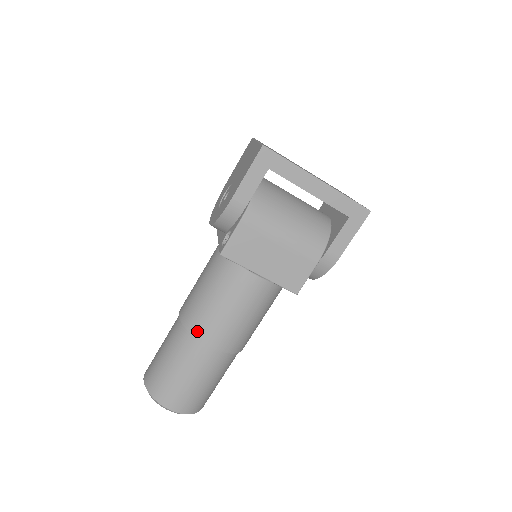
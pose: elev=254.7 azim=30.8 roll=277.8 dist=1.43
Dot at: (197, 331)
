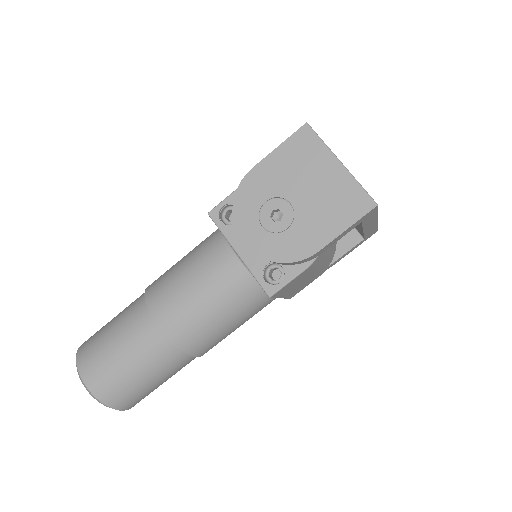
Dot at: (193, 349)
